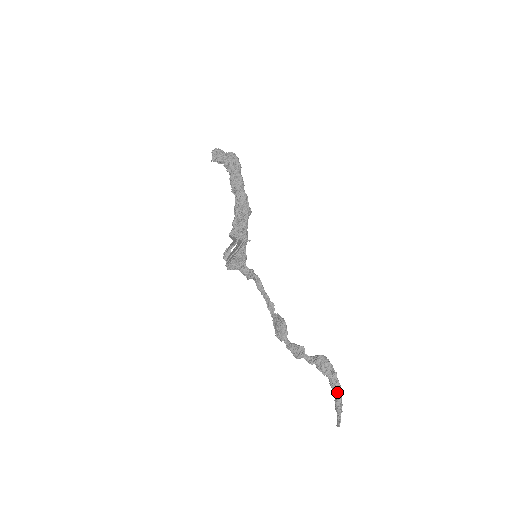
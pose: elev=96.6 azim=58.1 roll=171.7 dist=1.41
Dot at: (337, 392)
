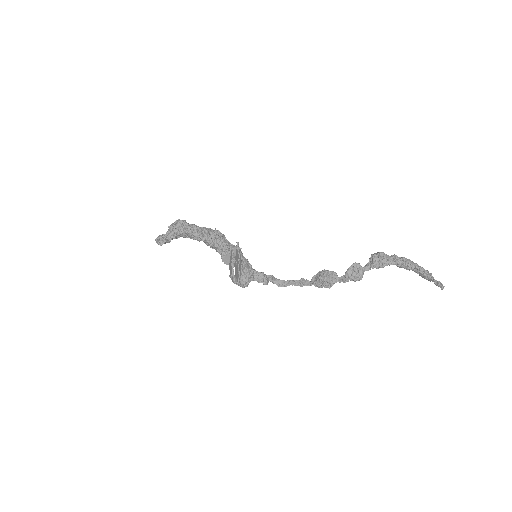
Dot at: (411, 264)
